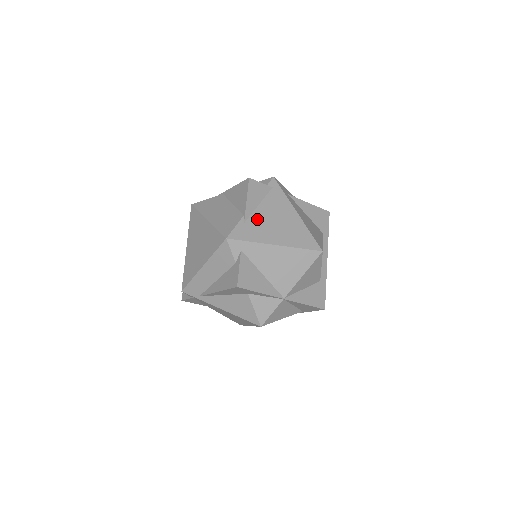
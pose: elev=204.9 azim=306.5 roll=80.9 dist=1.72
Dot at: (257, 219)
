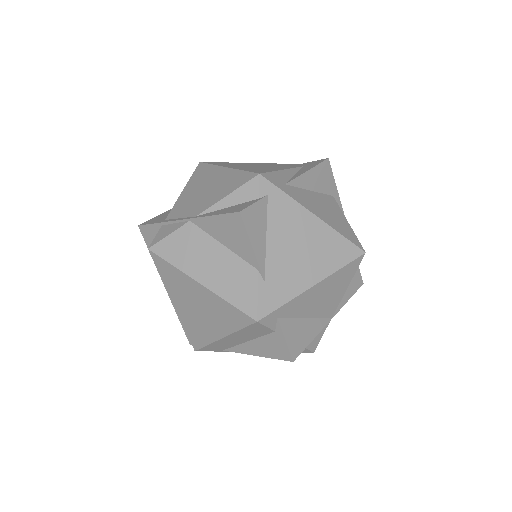
Dot at: (276, 263)
